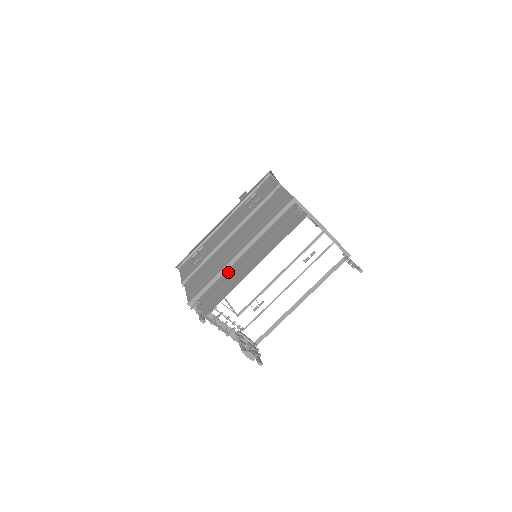
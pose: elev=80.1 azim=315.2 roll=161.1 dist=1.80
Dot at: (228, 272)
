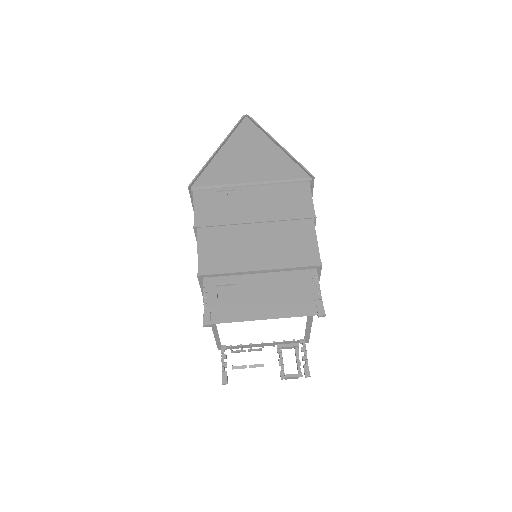
Dot at: occluded
